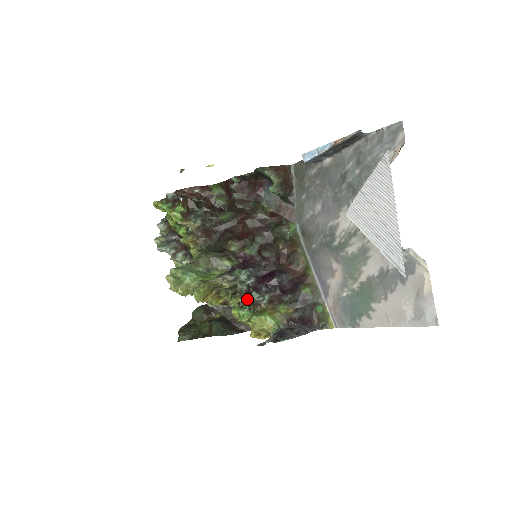
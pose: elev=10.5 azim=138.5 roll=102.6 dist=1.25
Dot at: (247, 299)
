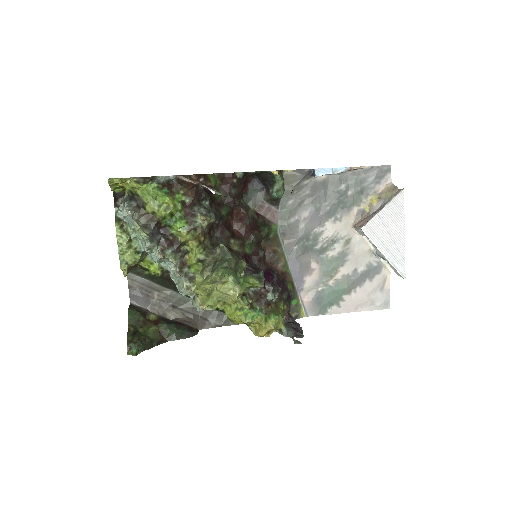
Dot at: (257, 300)
